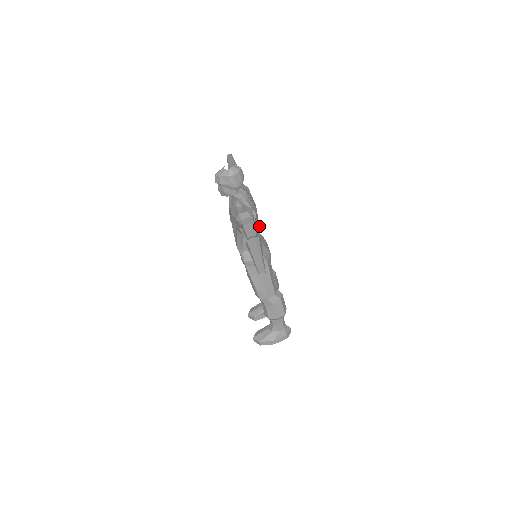
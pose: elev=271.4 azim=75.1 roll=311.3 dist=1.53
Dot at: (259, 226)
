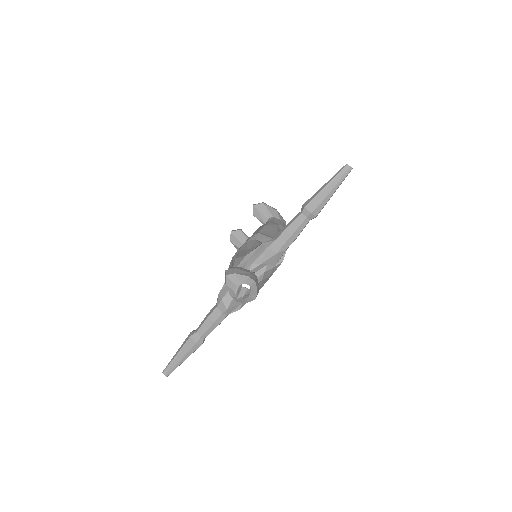
Dot at: occluded
